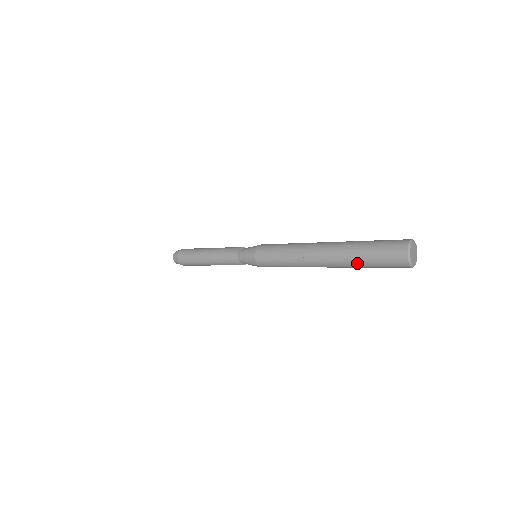
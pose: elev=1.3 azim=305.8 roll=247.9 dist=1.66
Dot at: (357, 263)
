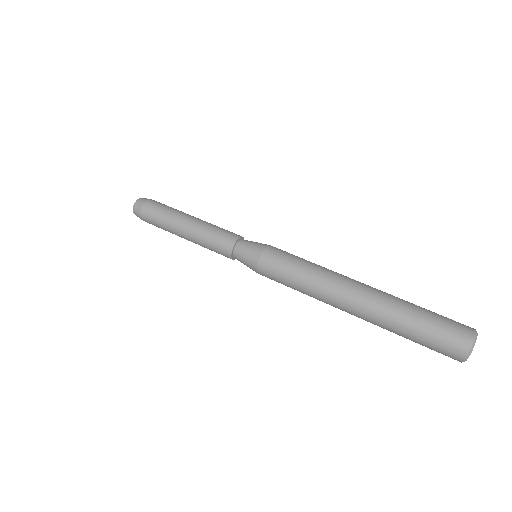
Dot at: occluded
